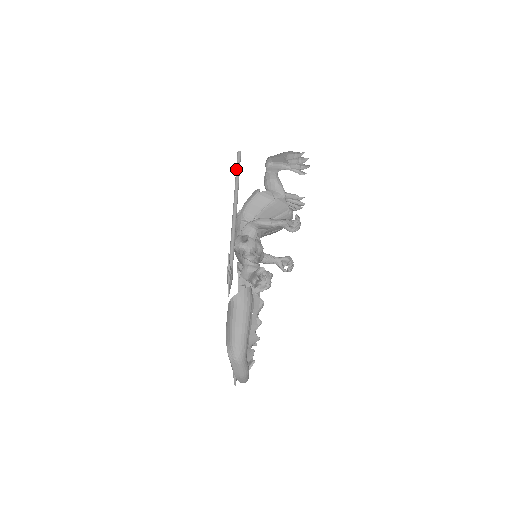
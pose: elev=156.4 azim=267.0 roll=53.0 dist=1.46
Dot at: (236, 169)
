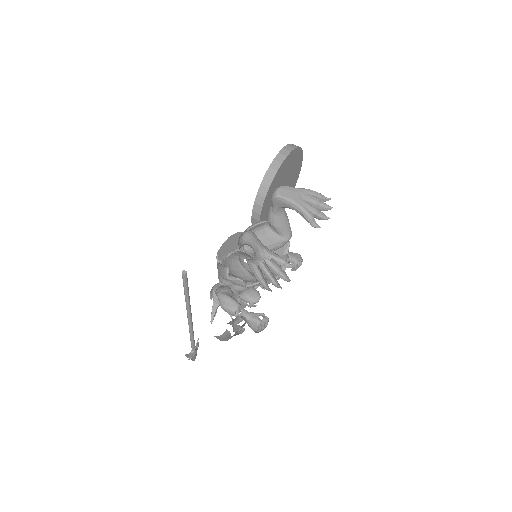
Dot at: occluded
